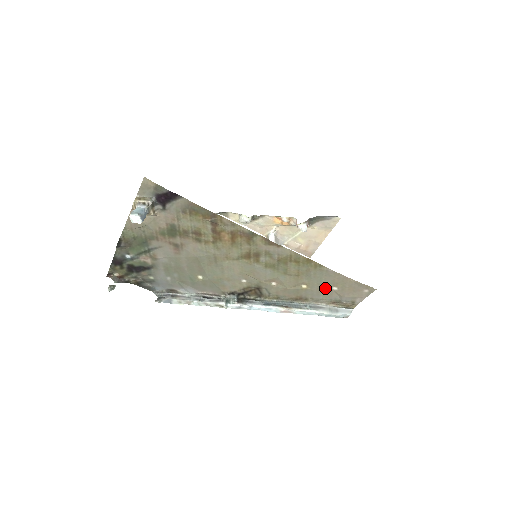
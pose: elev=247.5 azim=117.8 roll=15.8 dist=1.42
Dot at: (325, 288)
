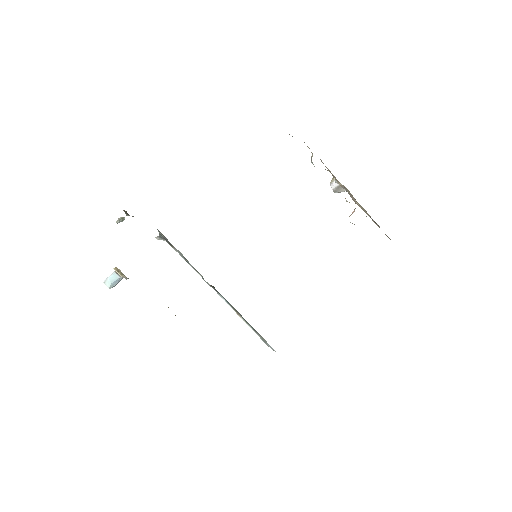
Dot at: occluded
